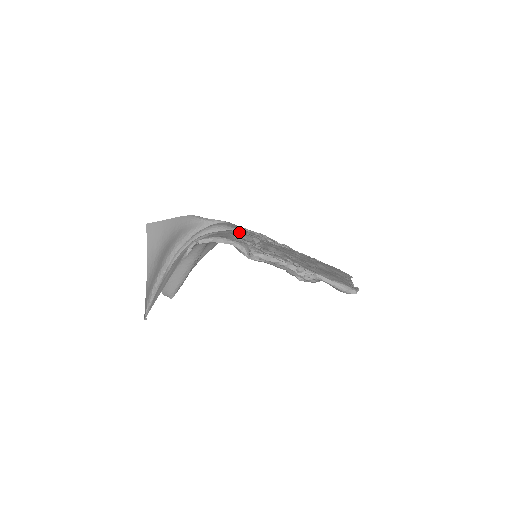
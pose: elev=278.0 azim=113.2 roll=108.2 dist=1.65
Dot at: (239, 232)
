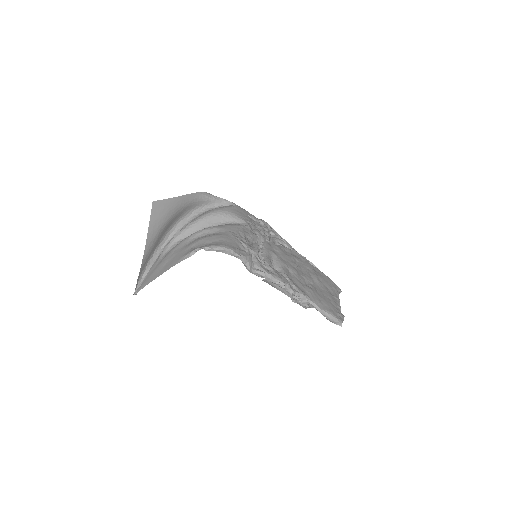
Dot at: (245, 228)
